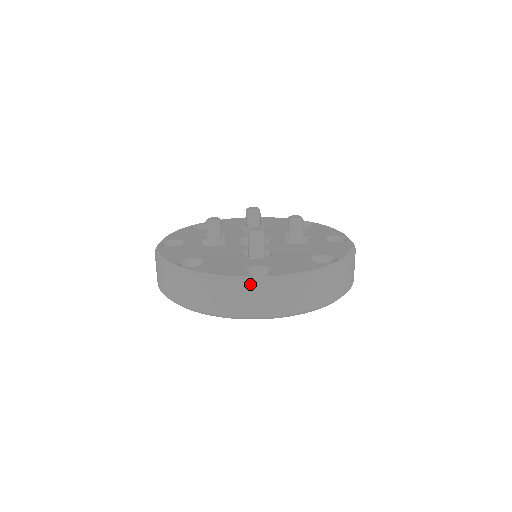
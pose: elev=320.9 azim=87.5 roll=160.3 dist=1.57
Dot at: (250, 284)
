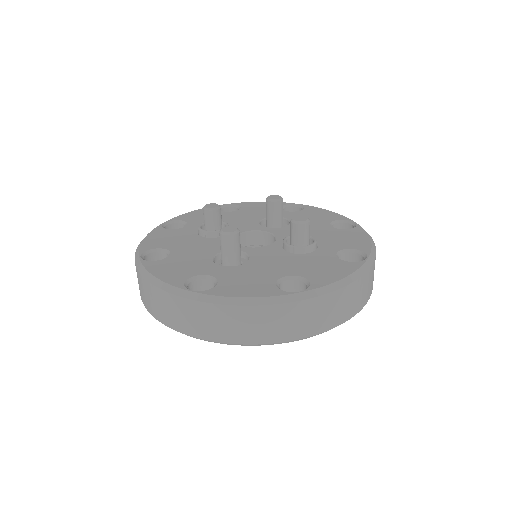
Dot at: (179, 297)
